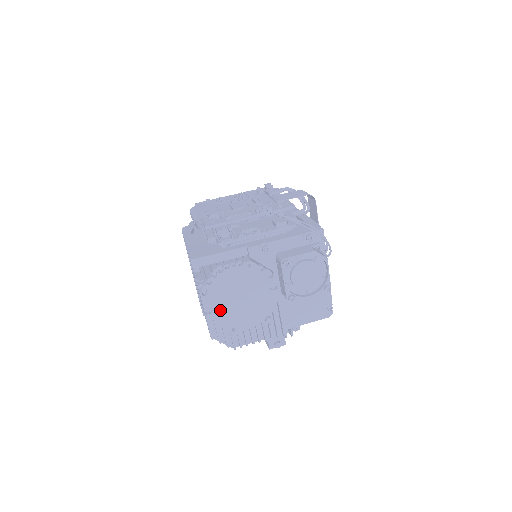
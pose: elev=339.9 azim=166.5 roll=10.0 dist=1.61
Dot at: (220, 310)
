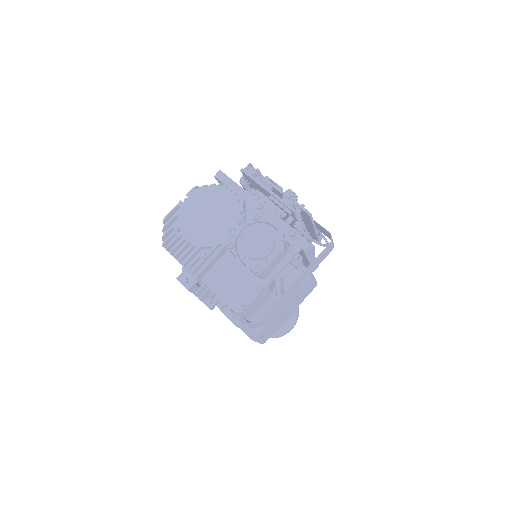
Dot at: (190, 208)
